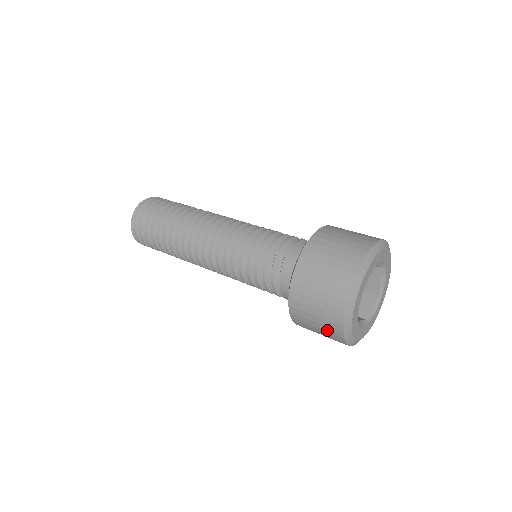
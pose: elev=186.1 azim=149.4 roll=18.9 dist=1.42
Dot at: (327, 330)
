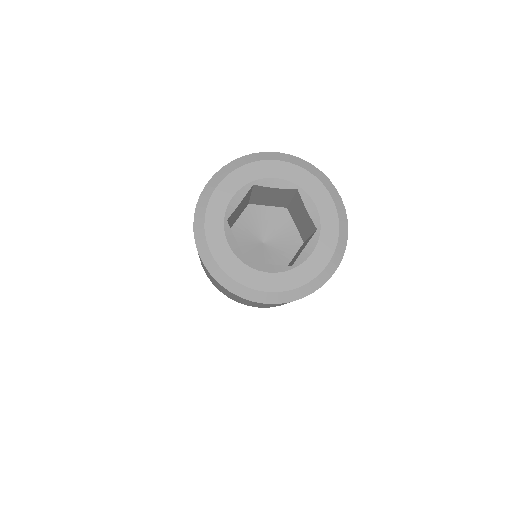
Dot at: (217, 284)
